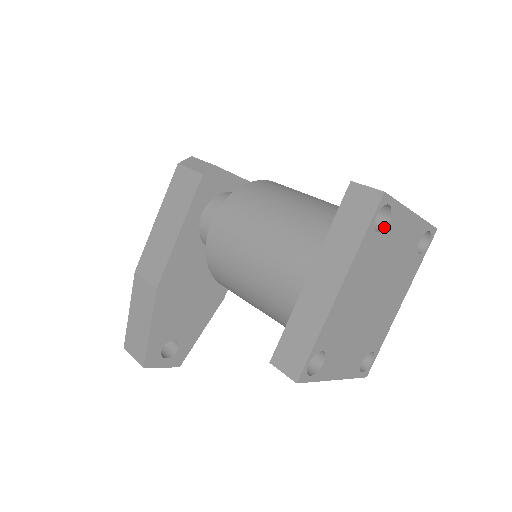
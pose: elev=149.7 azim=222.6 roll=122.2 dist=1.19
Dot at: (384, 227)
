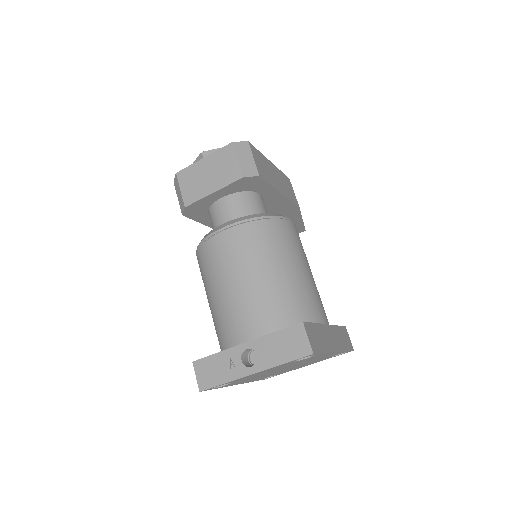
Dot at: (231, 382)
